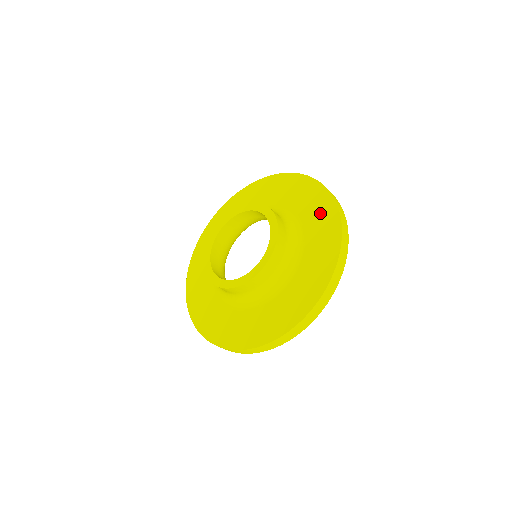
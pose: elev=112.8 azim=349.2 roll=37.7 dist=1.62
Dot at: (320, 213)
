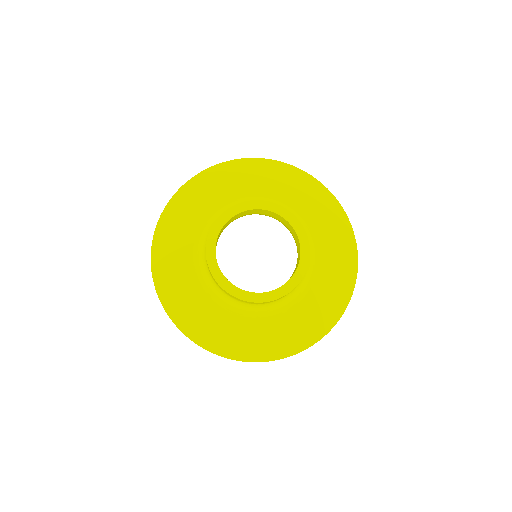
Dot at: (320, 313)
